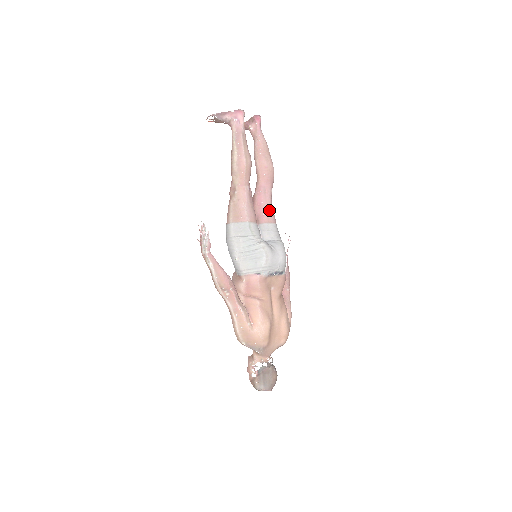
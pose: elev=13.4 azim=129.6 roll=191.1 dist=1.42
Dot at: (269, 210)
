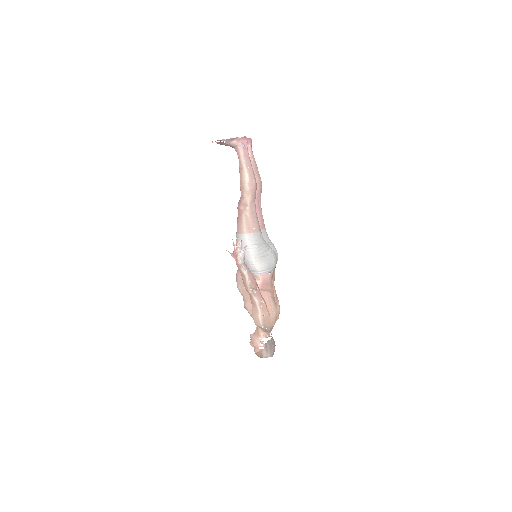
Dot at: (262, 218)
